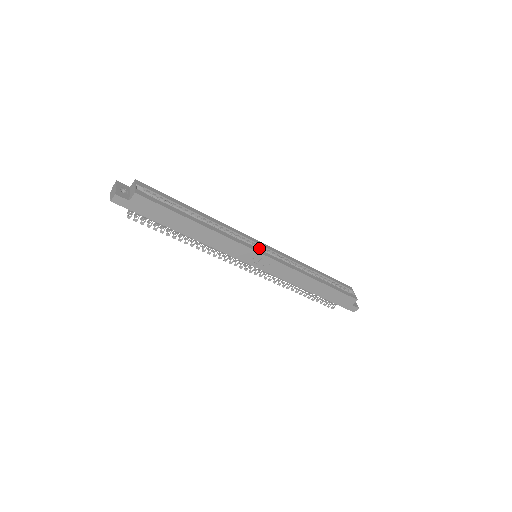
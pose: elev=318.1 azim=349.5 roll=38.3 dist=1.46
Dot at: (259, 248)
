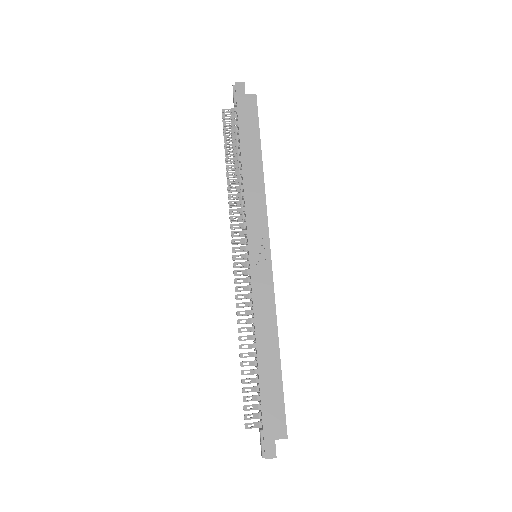
Dot at: occluded
